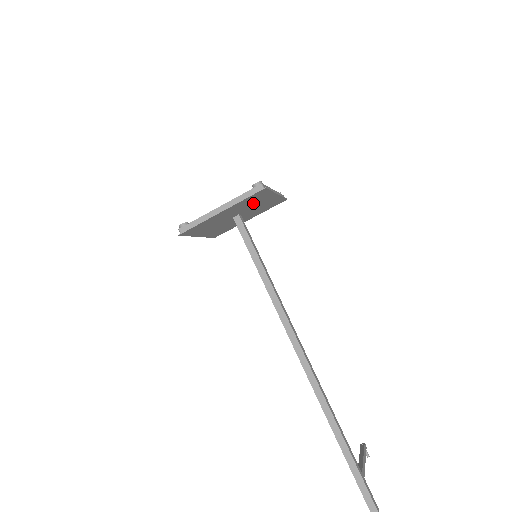
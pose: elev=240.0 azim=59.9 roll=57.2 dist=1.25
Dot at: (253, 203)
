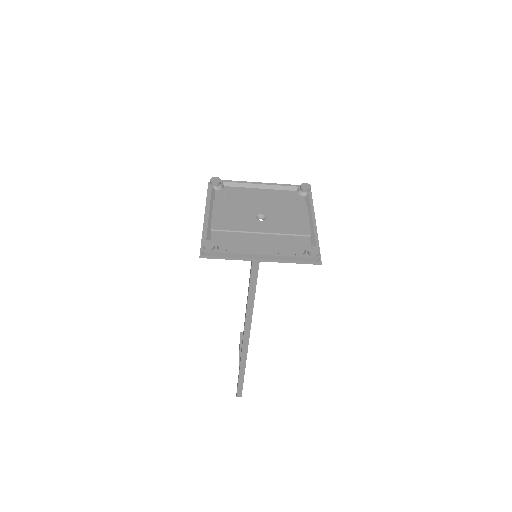
Dot at: (290, 234)
